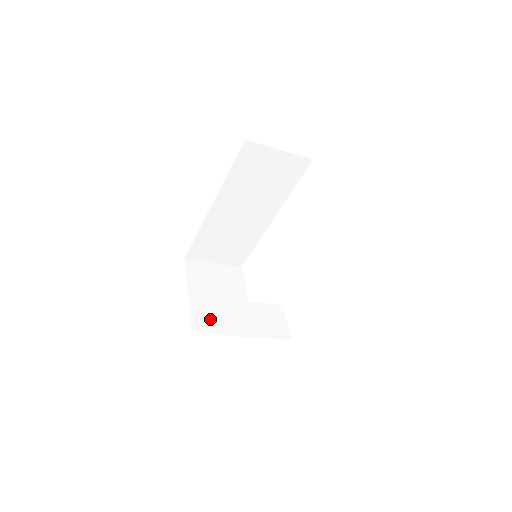
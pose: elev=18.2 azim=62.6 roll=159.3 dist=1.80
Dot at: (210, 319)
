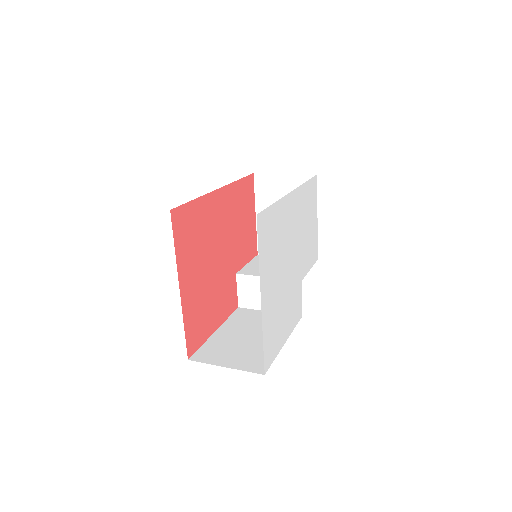
Dot at: occluded
